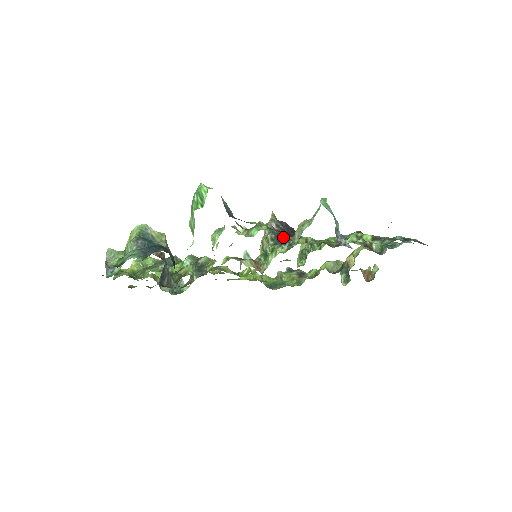
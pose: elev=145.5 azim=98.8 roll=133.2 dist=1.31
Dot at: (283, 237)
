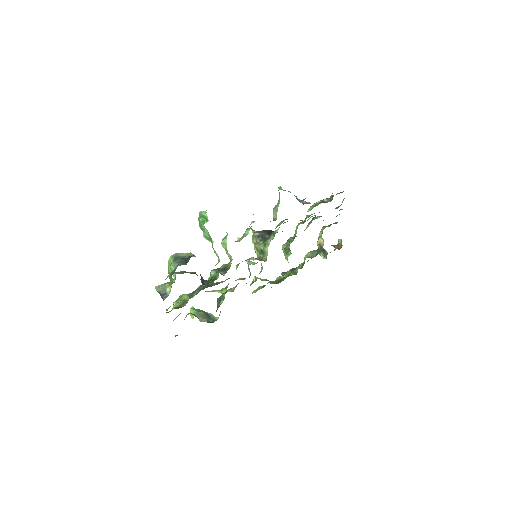
Dot at: (267, 235)
